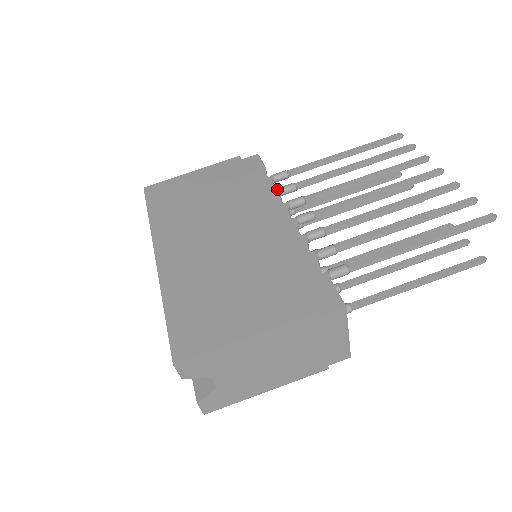
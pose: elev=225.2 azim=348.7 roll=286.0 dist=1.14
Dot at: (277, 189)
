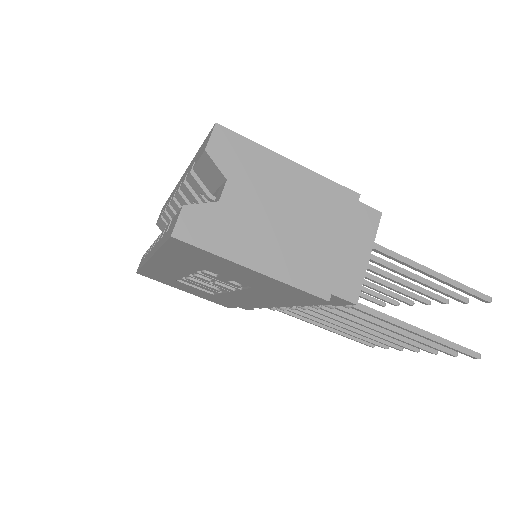
Dot at: occluded
